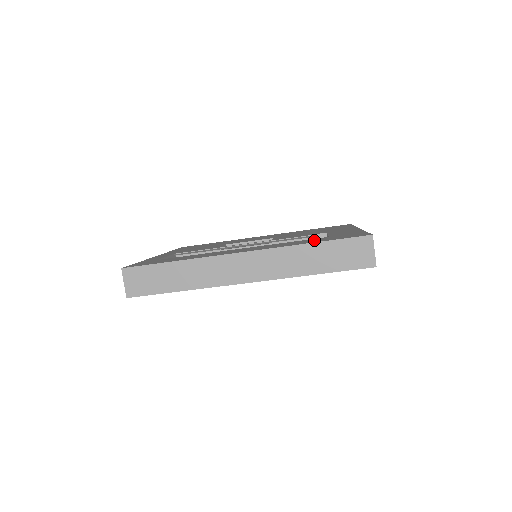
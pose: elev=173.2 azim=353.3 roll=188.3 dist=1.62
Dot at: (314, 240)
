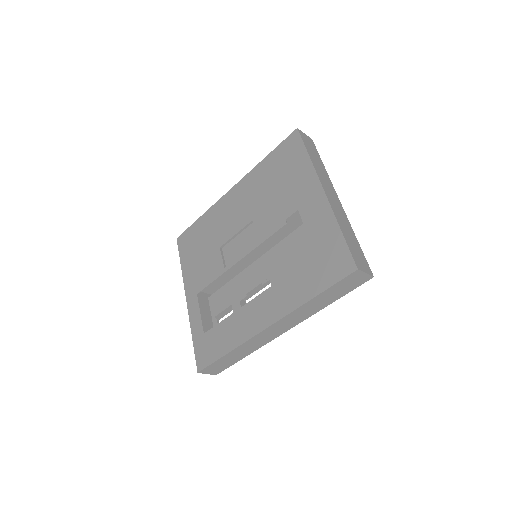
Dot at: (309, 279)
